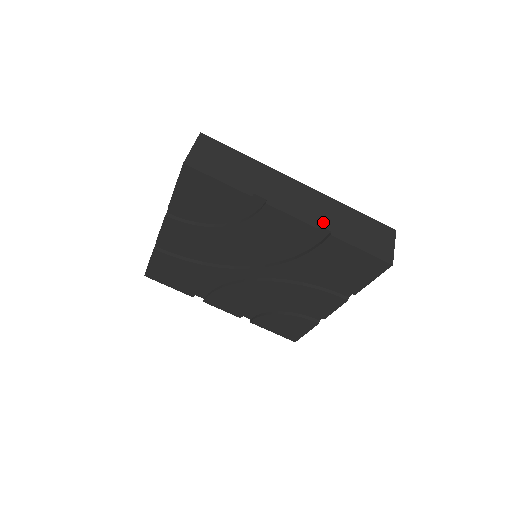
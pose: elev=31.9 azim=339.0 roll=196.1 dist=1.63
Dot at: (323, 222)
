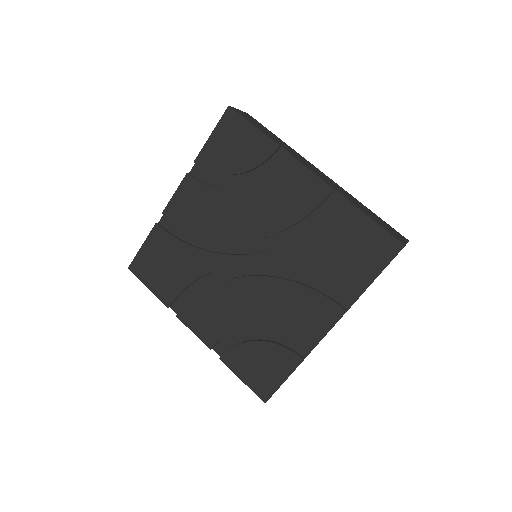
Dot at: (339, 191)
